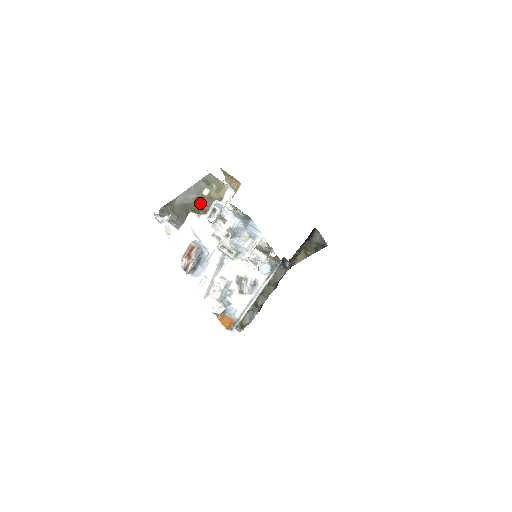
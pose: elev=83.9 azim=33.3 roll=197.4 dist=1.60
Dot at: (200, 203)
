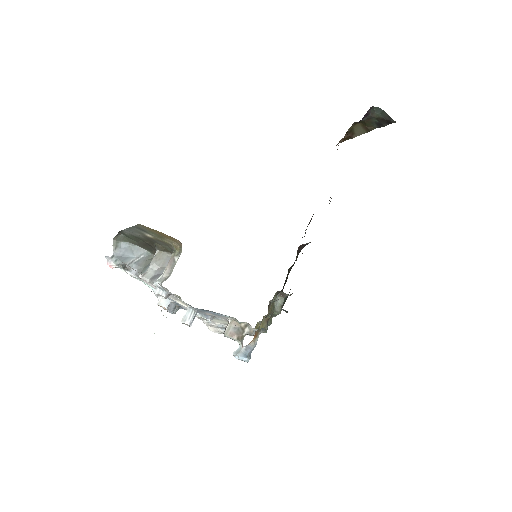
Dot at: (151, 240)
